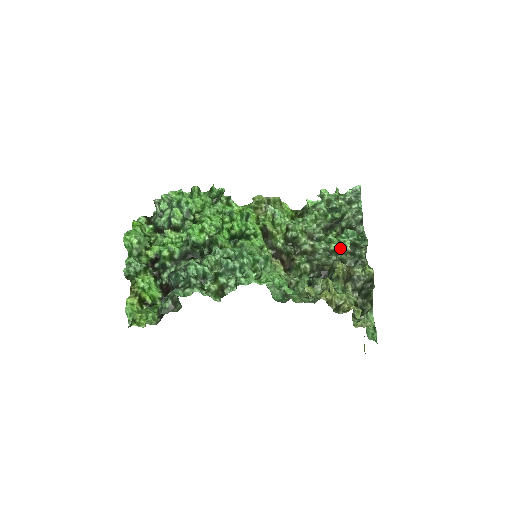
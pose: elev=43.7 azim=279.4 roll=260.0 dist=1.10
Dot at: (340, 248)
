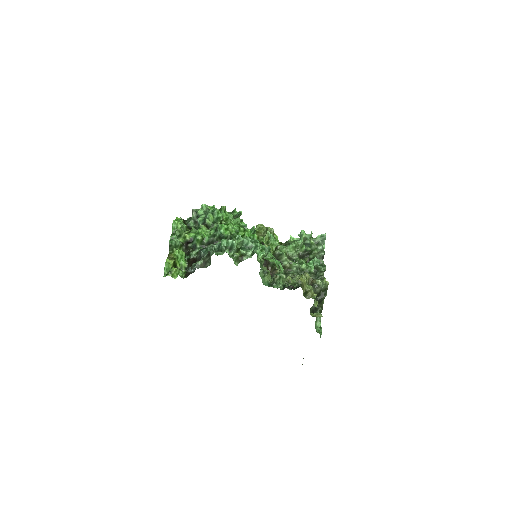
Dot at: (307, 269)
